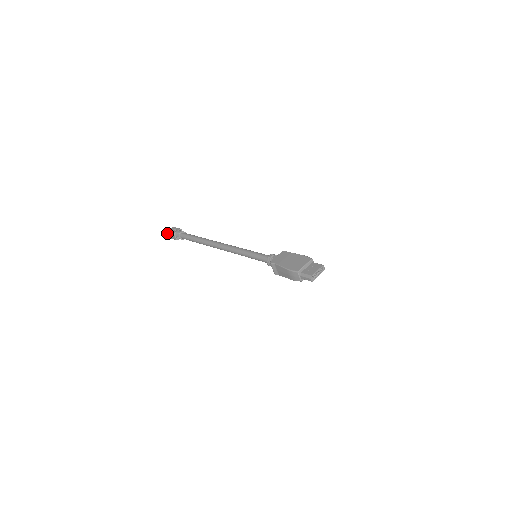
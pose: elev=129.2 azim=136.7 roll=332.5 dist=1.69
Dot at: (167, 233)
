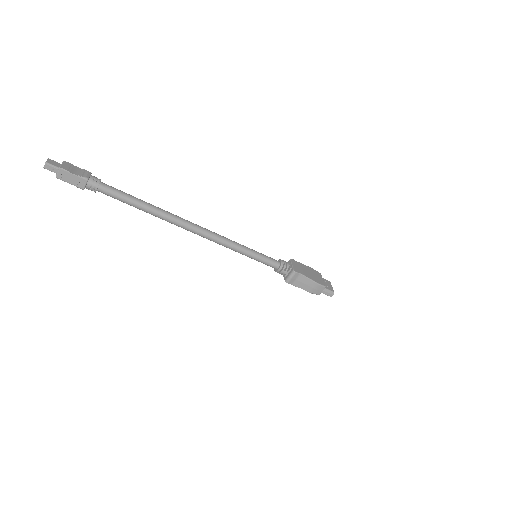
Dot at: (63, 170)
